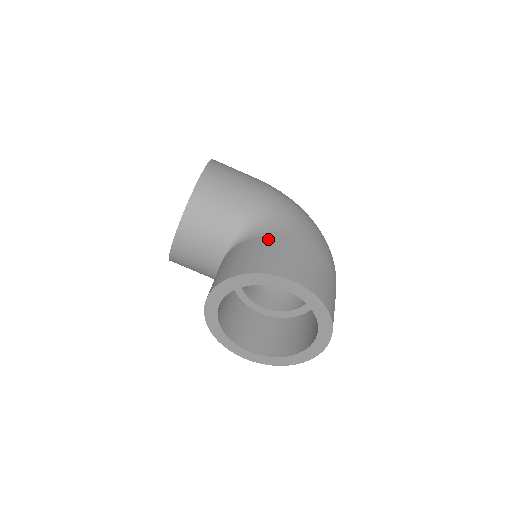
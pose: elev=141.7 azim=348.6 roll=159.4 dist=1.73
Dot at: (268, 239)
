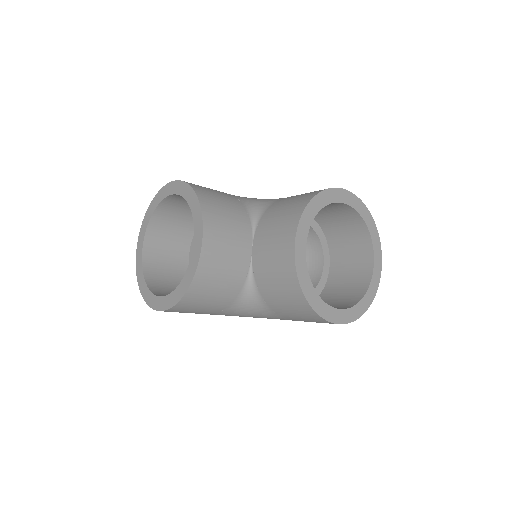
Dot at: (284, 198)
